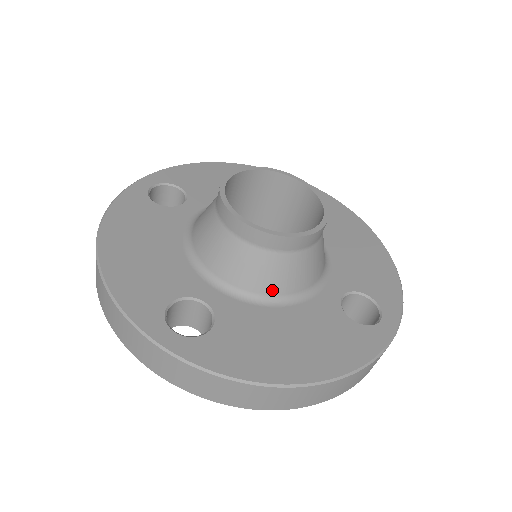
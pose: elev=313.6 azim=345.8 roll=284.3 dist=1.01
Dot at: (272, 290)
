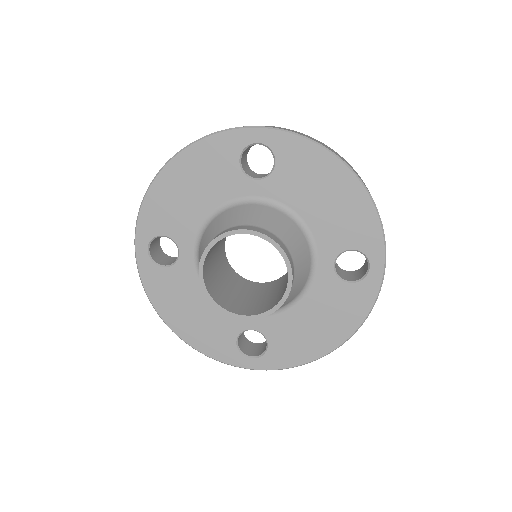
Dot at: (285, 304)
